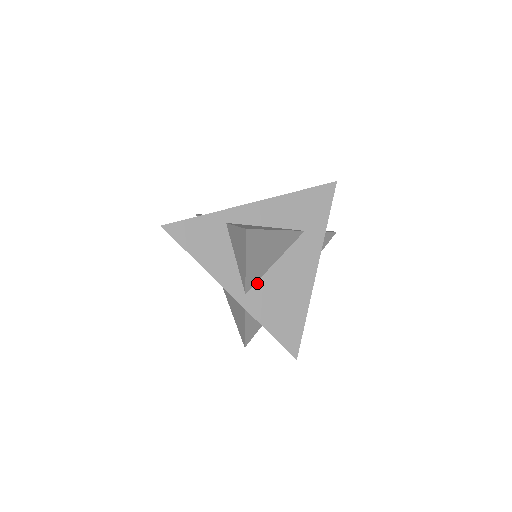
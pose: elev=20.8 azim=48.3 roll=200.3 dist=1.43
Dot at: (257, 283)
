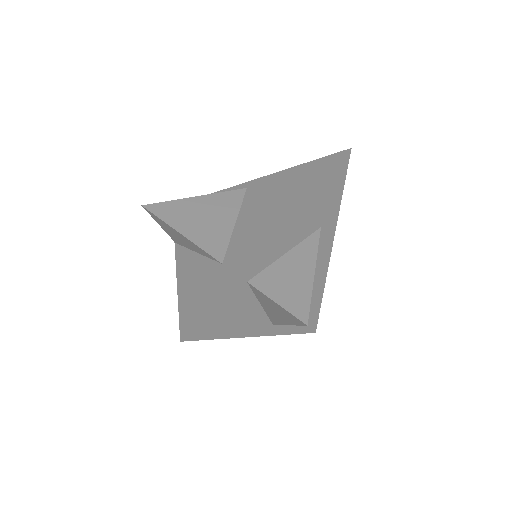
Dot at: occluded
